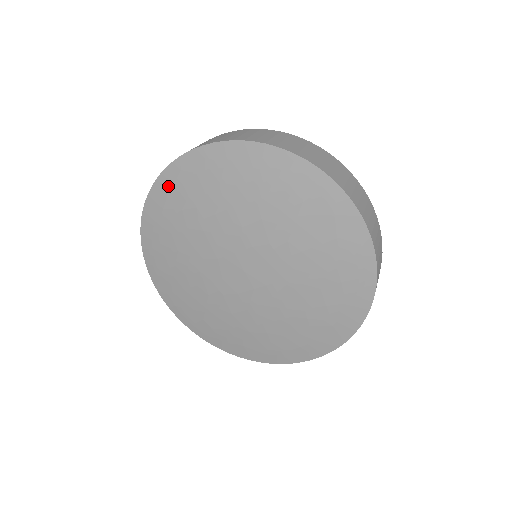
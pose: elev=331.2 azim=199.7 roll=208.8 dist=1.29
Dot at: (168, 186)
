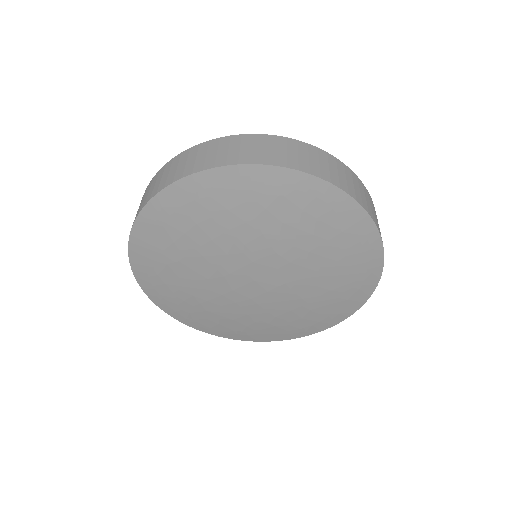
Dot at: (151, 224)
